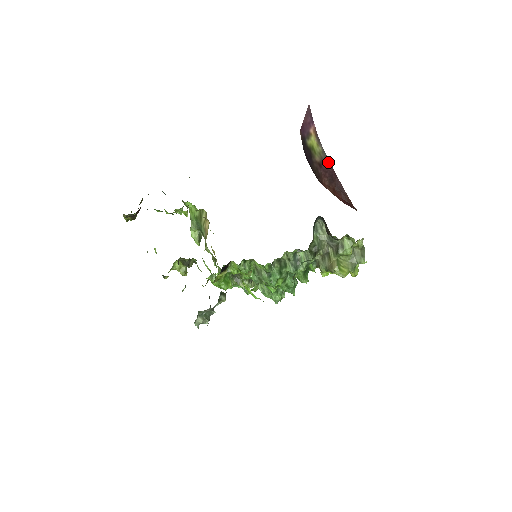
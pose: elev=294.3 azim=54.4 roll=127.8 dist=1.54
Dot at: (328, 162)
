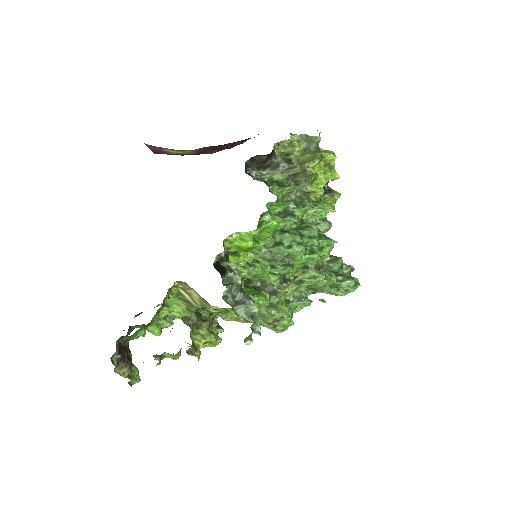
Dot at: (204, 148)
